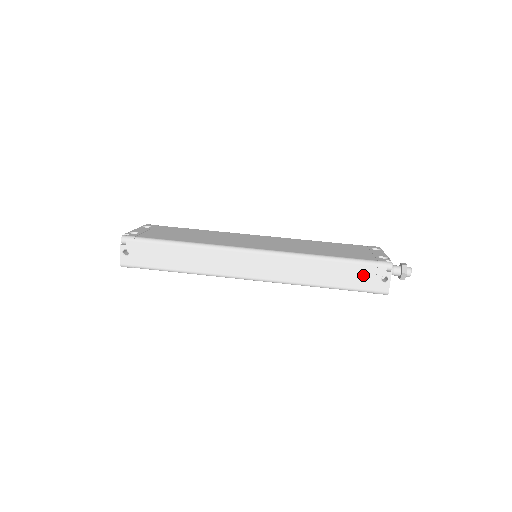
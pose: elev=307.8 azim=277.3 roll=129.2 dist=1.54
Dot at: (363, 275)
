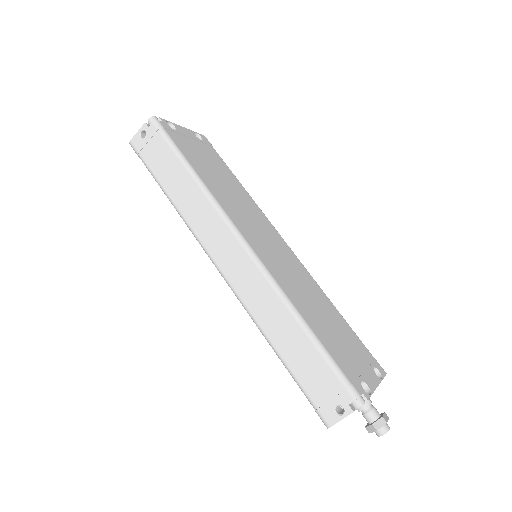
Dot at: (322, 382)
